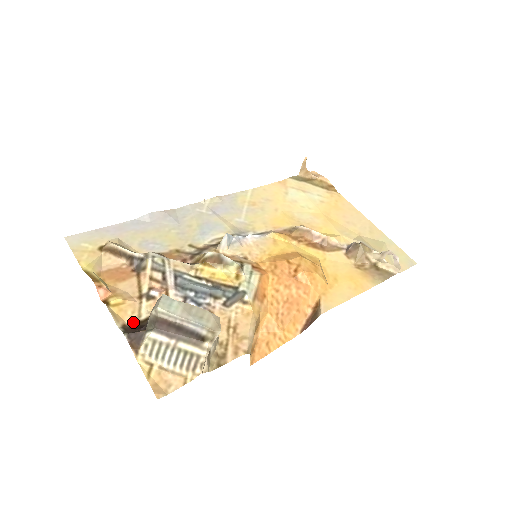
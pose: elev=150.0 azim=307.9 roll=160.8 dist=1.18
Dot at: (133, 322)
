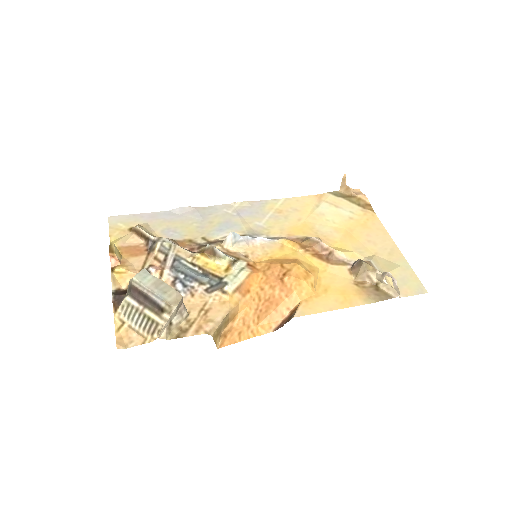
Dot at: (127, 288)
